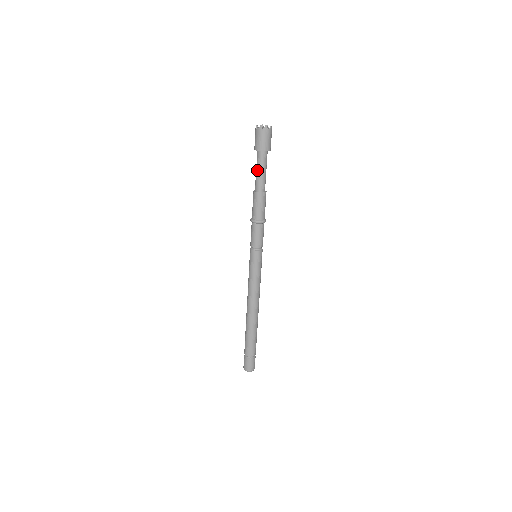
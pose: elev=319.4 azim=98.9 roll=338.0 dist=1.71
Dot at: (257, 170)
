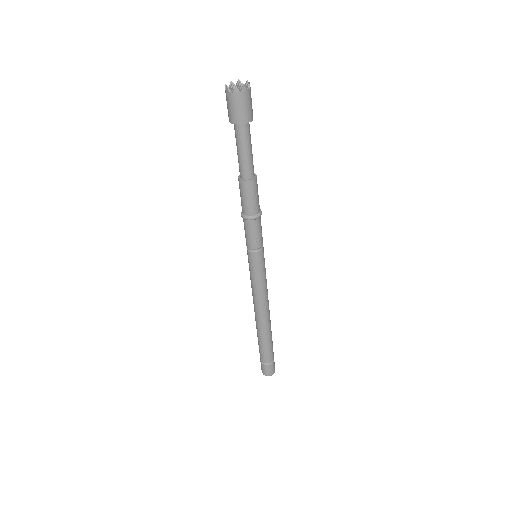
Dot at: (240, 151)
